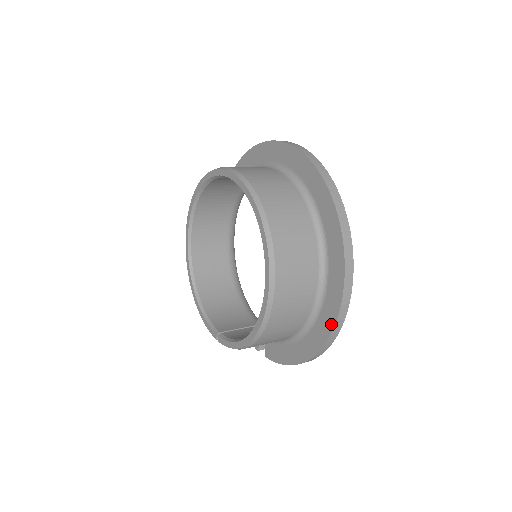
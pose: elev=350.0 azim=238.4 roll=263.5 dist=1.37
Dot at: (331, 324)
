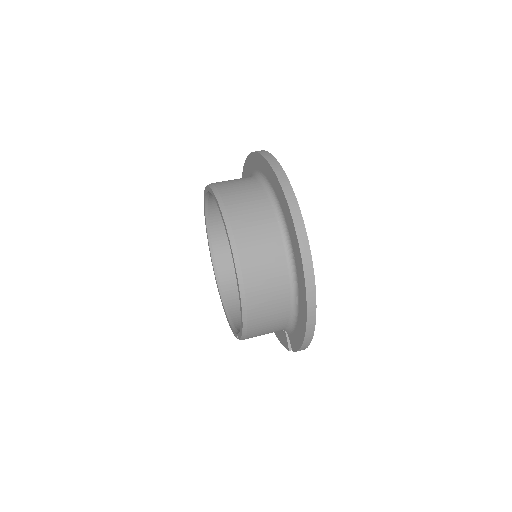
Dot at: (302, 276)
